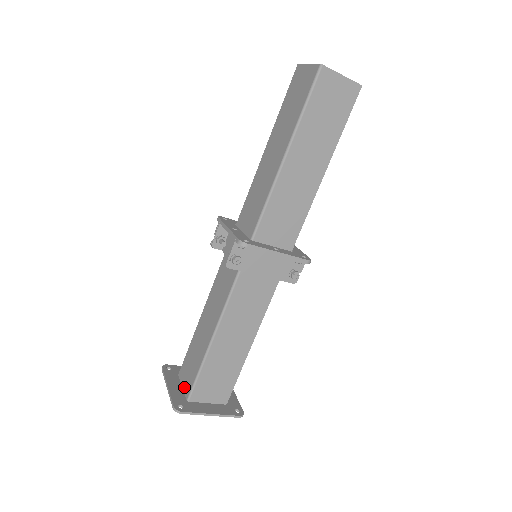
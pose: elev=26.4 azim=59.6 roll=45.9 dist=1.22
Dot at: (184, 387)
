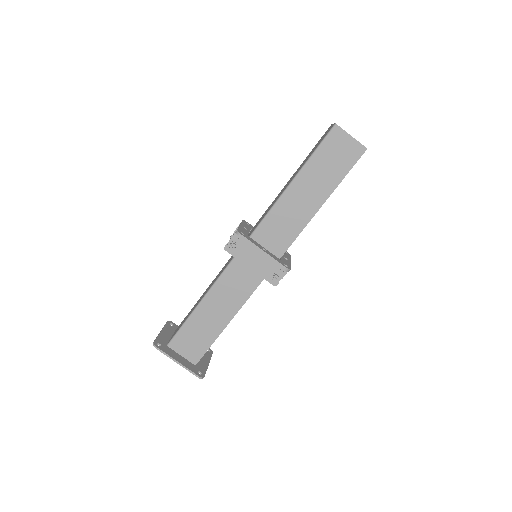
Dot at: (171, 337)
